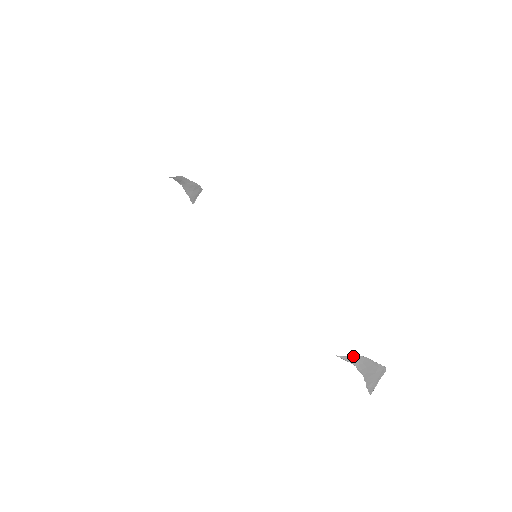
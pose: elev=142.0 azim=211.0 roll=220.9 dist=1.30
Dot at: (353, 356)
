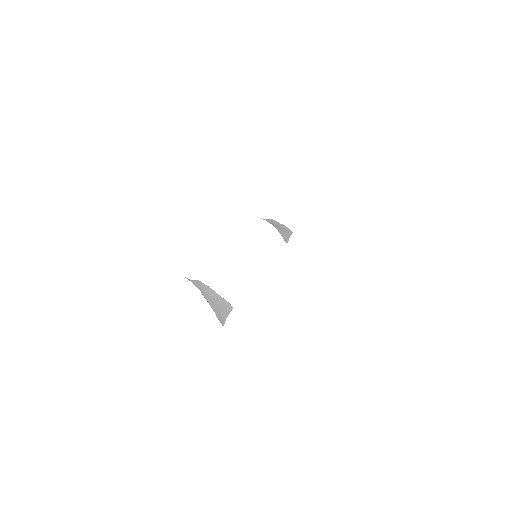
Dot at: (198, 282)
